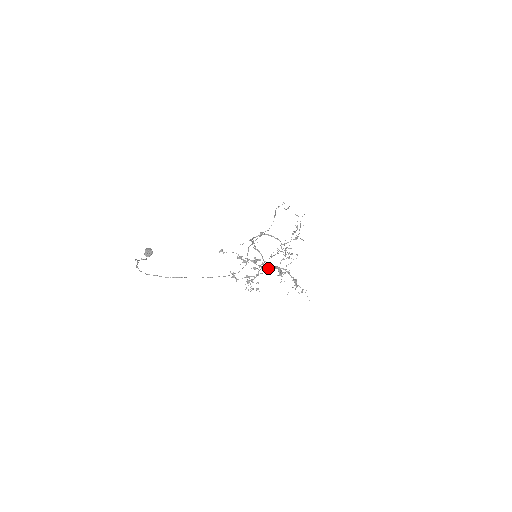
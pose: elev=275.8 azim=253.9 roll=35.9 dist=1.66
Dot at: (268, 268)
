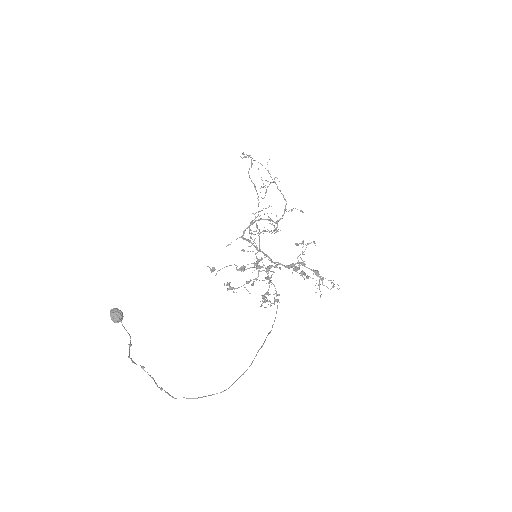
Dot at: (279, 268)
